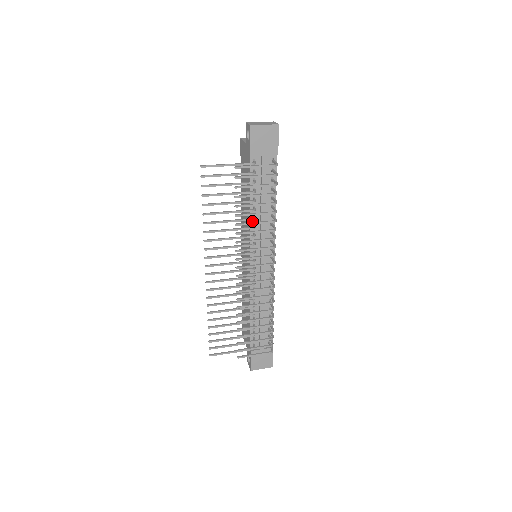
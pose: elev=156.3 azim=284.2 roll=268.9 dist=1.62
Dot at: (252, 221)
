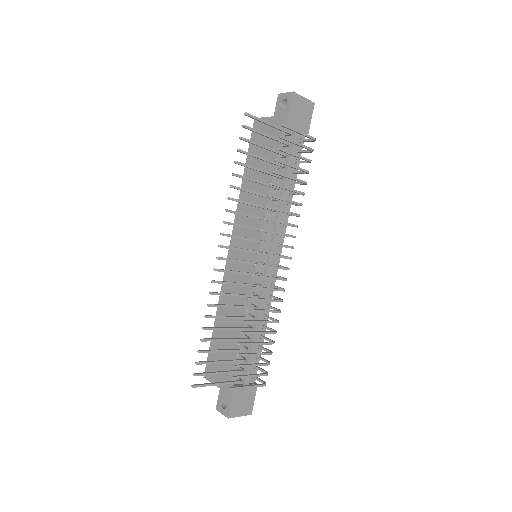
Dot at: (270, 205)
